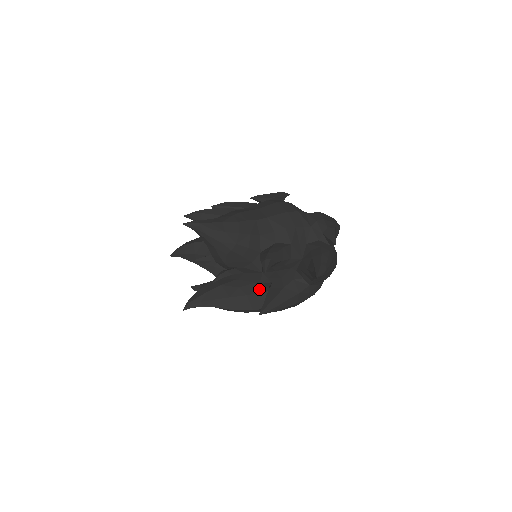
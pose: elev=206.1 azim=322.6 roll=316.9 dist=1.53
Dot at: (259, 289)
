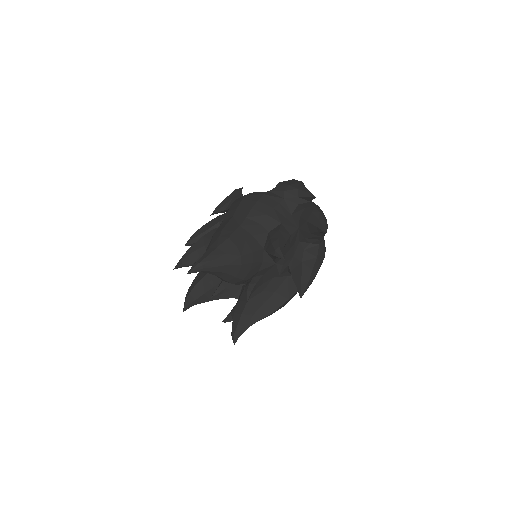
Dot at: (280, 280)
